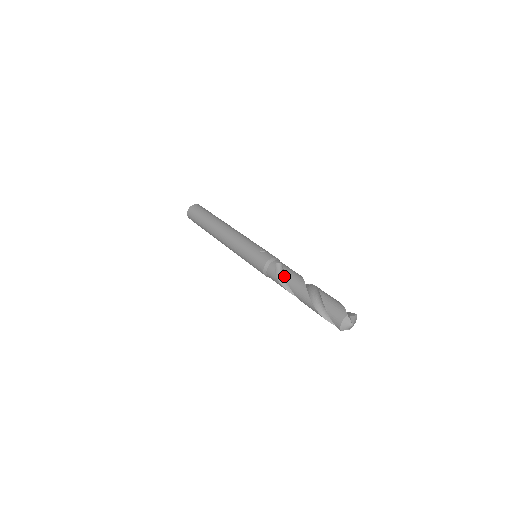
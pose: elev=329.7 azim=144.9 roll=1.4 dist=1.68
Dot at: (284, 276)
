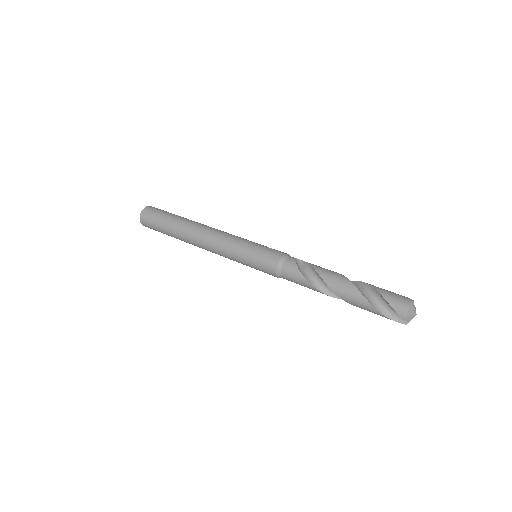
Dot at: (308, 271)
